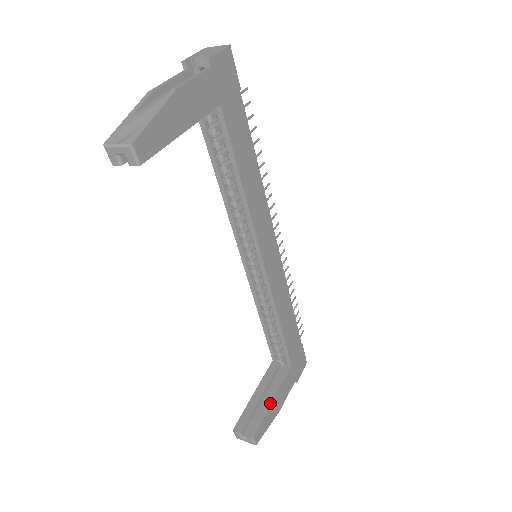
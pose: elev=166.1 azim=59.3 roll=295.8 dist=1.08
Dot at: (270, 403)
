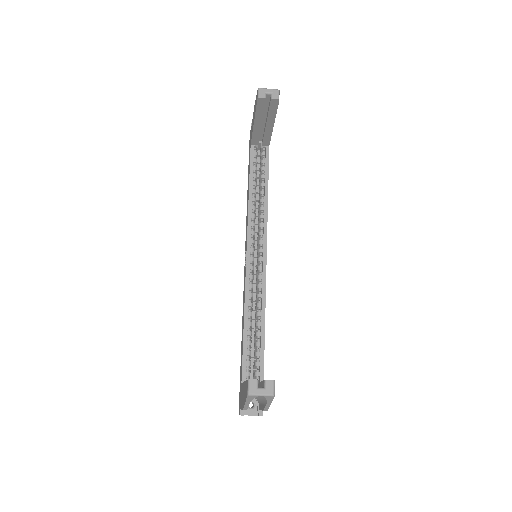
Dot at: occluded
